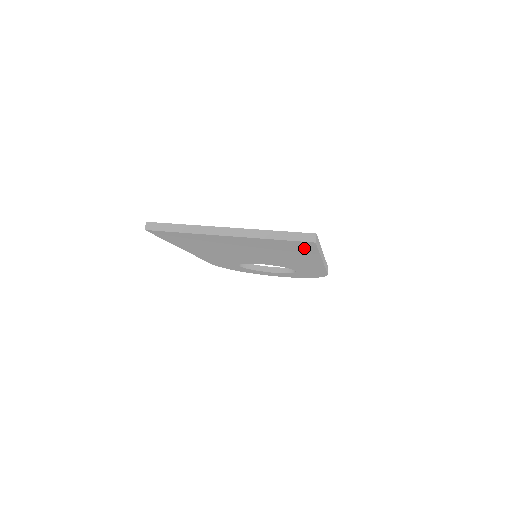
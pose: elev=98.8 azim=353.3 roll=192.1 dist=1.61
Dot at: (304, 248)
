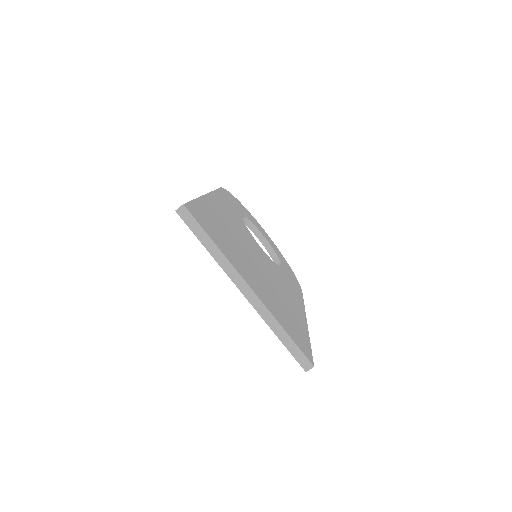
Dot at: occluded
